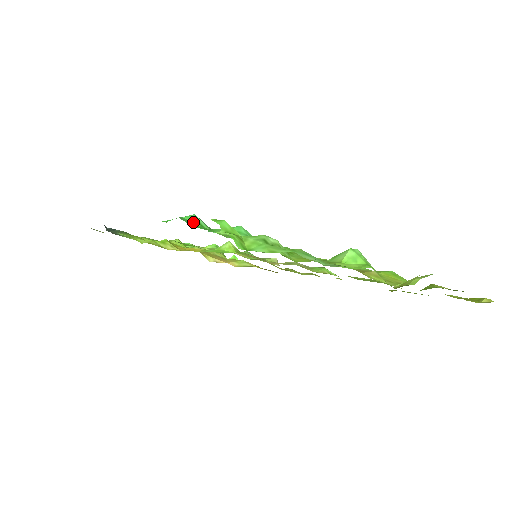
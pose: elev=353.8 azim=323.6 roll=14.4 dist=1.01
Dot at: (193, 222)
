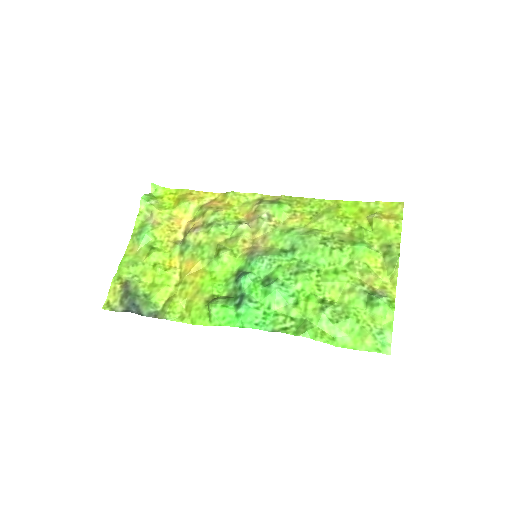
Dot at: (254, 314)
